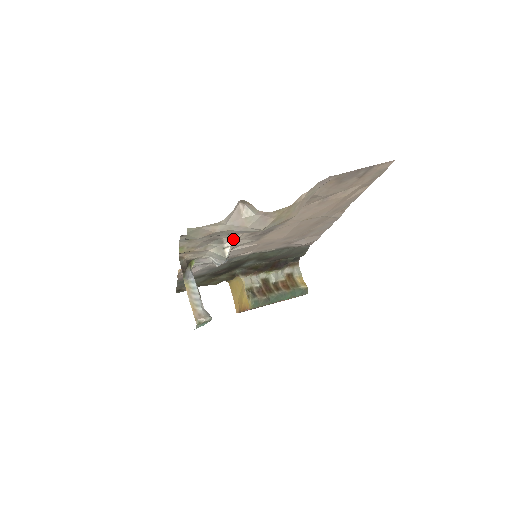
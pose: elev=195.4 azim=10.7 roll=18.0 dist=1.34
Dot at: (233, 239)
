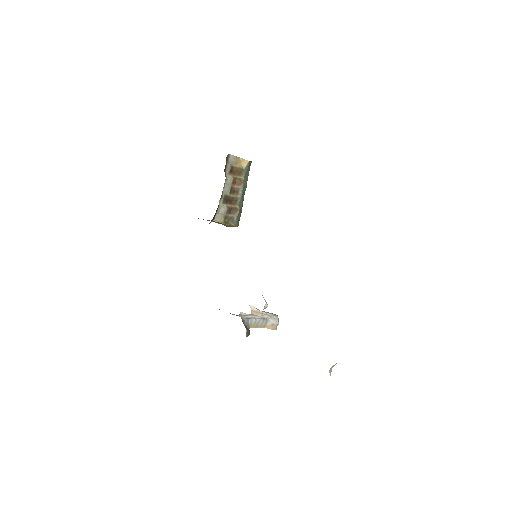
Dot at: occluded
